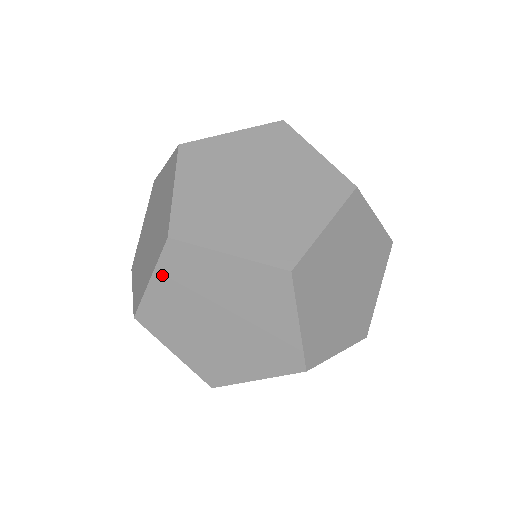
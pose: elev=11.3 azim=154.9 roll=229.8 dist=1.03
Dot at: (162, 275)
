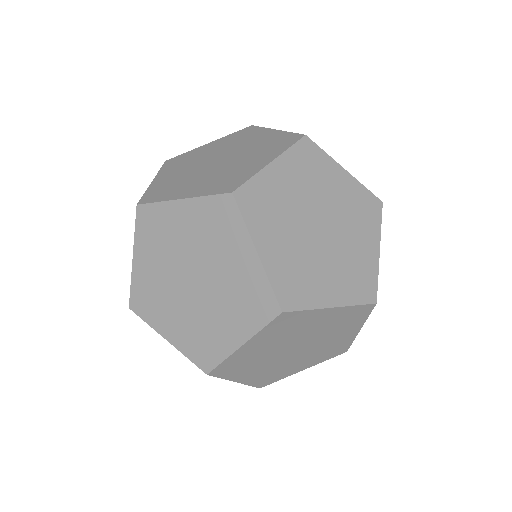
Dot at: occluded
